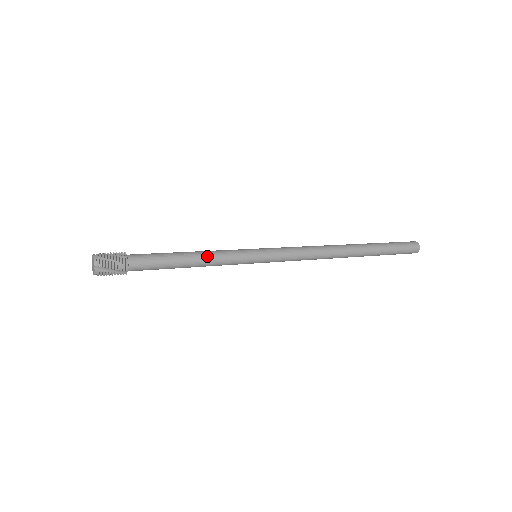
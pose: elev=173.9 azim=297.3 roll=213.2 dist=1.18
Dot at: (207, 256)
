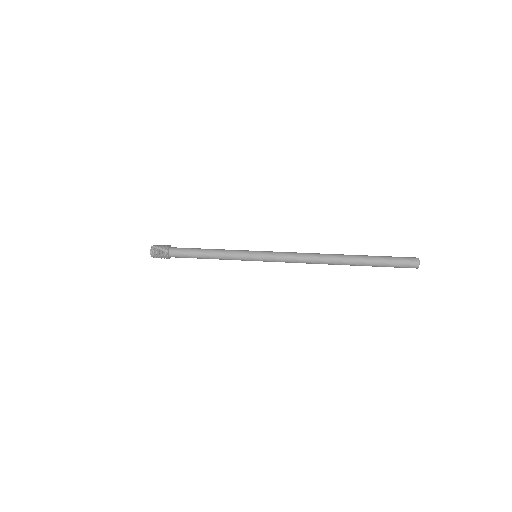
Dot at: (217, 257)
